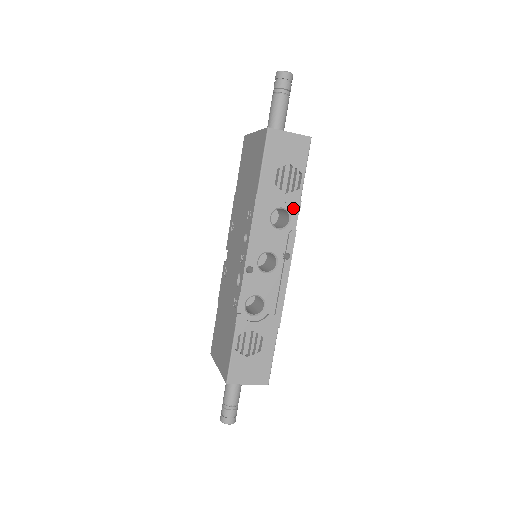
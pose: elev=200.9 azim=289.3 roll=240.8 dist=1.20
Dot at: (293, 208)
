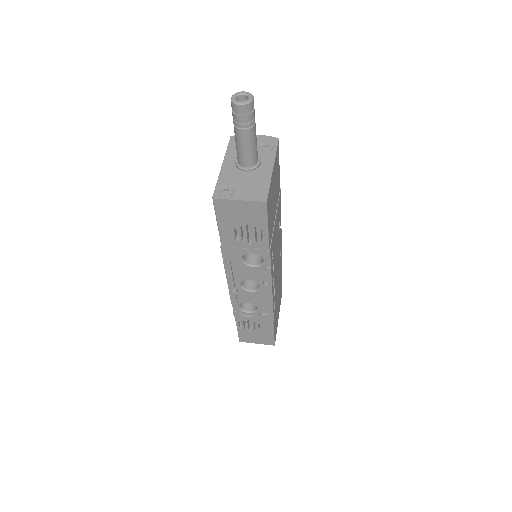
Dot at: (263, 254)
